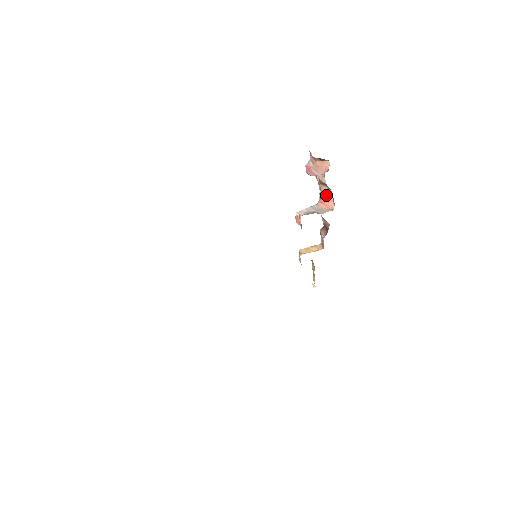
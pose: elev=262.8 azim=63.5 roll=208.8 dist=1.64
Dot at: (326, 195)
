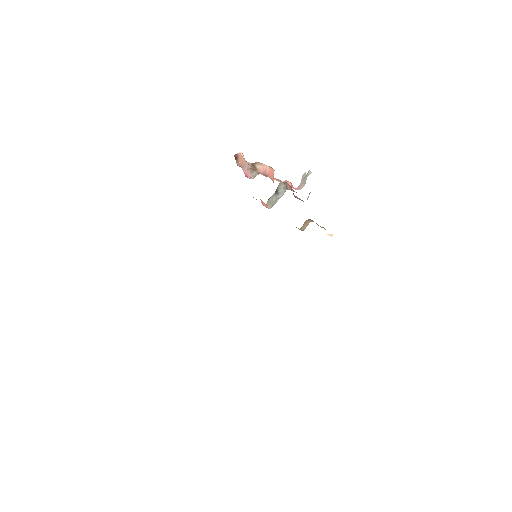
Dot at: (266, 171)
